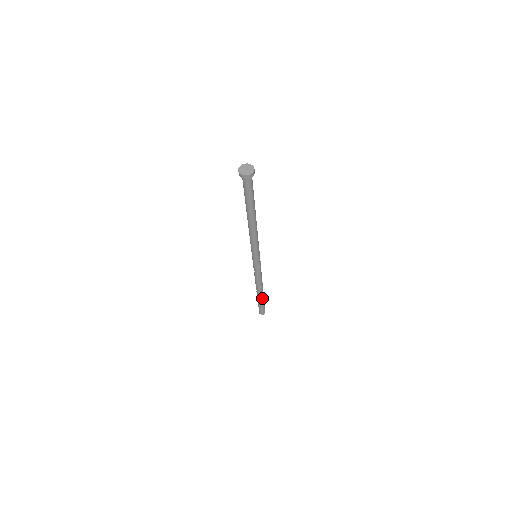
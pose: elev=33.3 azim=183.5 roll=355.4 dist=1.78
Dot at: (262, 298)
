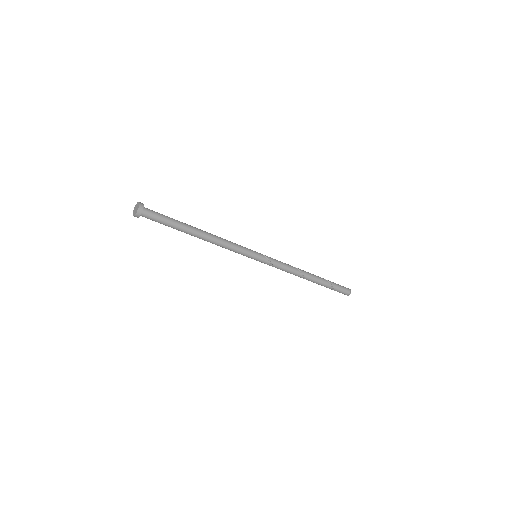
Dot at: (322, 283)
